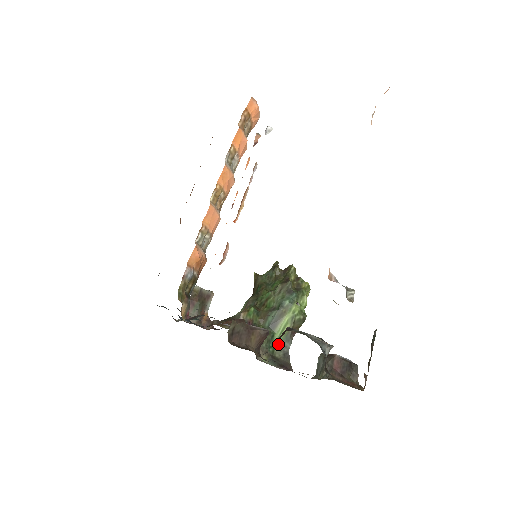
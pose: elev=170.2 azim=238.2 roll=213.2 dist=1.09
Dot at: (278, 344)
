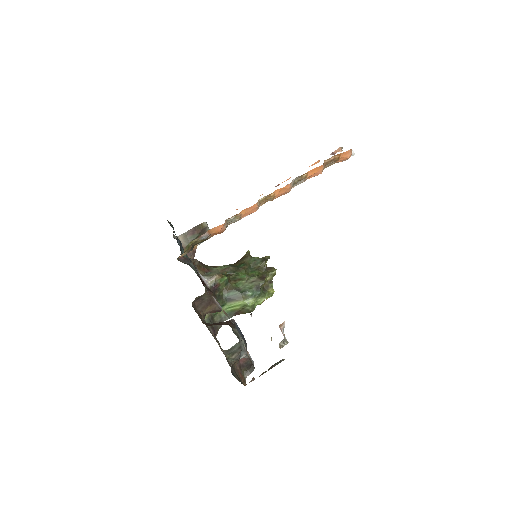
Dot at: (222, 312)
